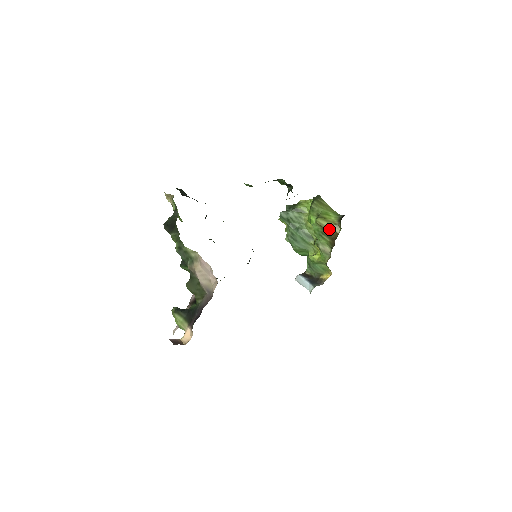
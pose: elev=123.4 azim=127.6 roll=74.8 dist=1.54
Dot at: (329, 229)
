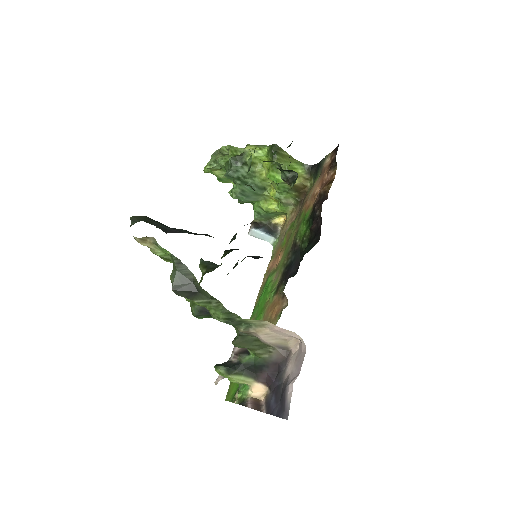
Dot at: (298, 185)
